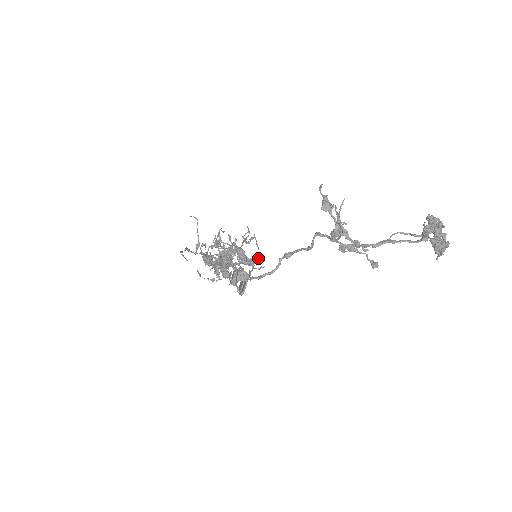
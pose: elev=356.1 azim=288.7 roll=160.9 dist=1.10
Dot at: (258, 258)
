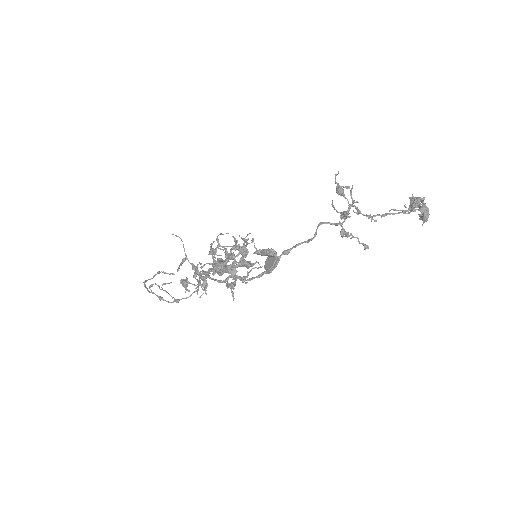
Dot at: occluded
